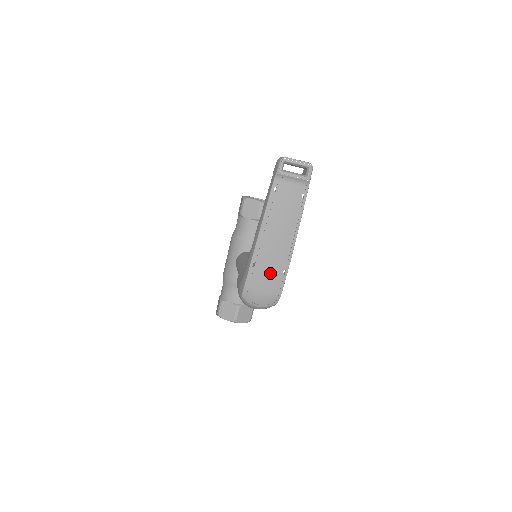
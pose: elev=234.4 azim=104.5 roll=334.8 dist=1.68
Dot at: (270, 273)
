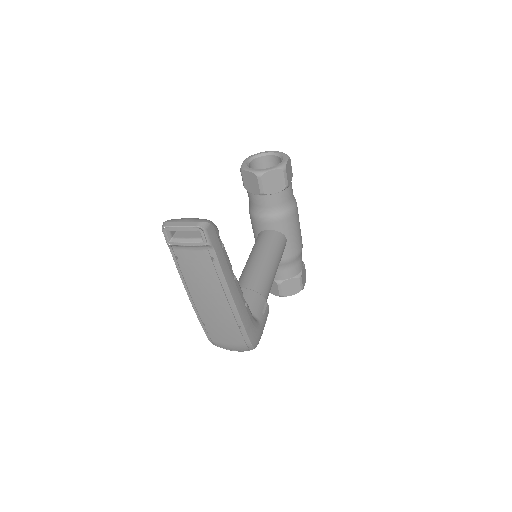
Dot at: (225, 330)
